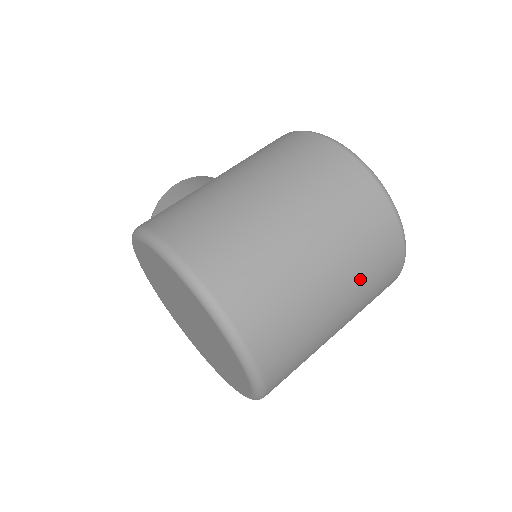
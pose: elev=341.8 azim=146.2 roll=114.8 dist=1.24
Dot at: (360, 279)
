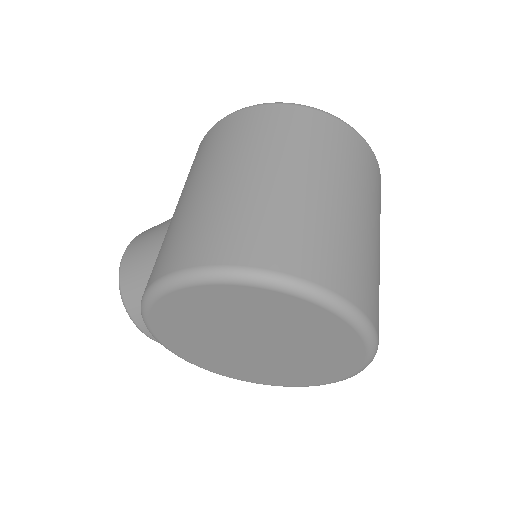
Dot at: (371, 197)
